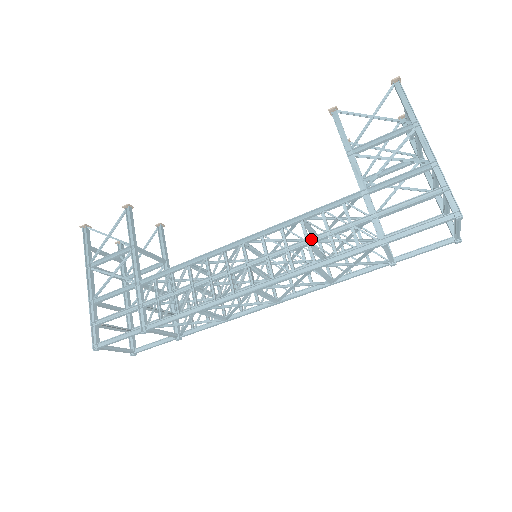
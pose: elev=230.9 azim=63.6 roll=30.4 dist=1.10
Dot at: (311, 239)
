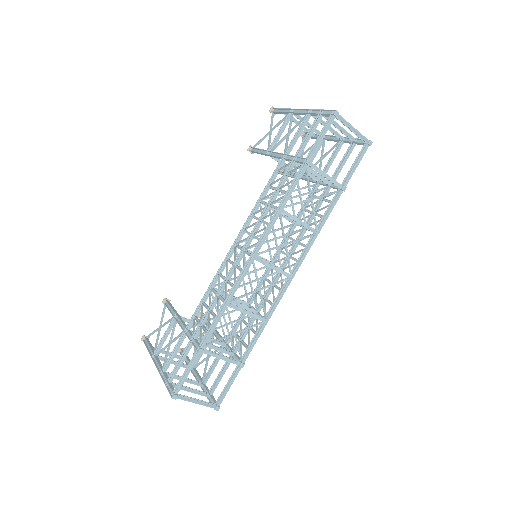
Dot at: (270, 202)
